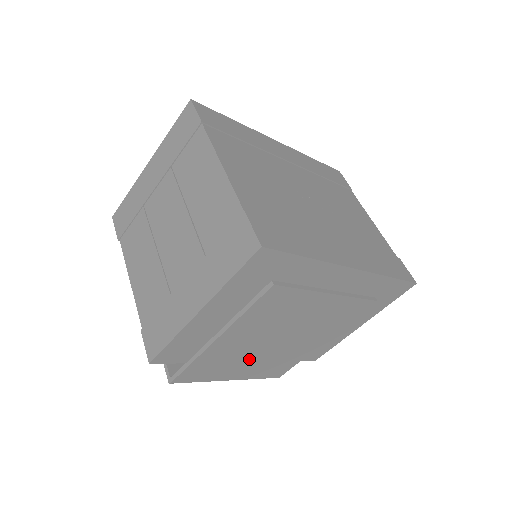
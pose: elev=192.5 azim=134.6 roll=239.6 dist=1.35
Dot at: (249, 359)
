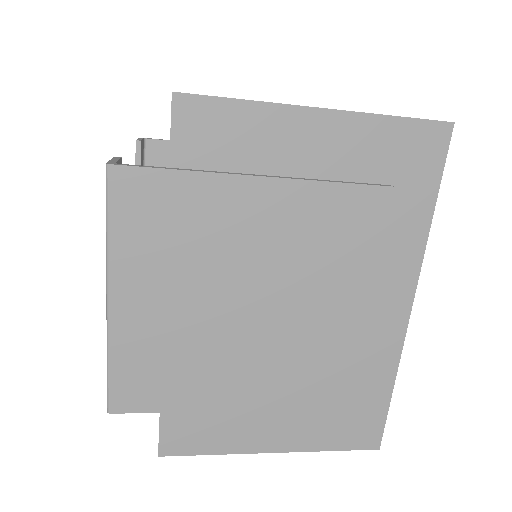
Dot at: (188, 289)
